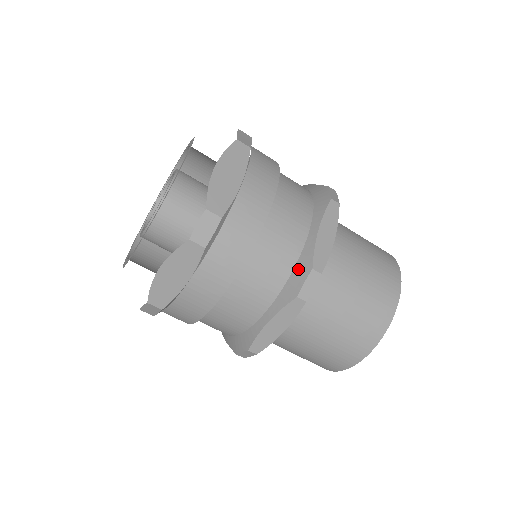
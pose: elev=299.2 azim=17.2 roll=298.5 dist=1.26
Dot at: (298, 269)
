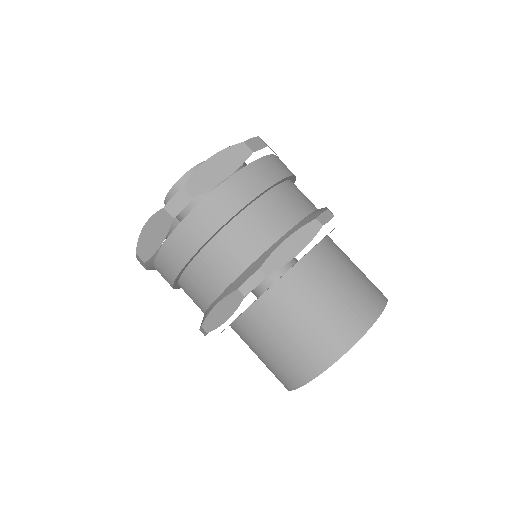
Dot at: (251, 267)
